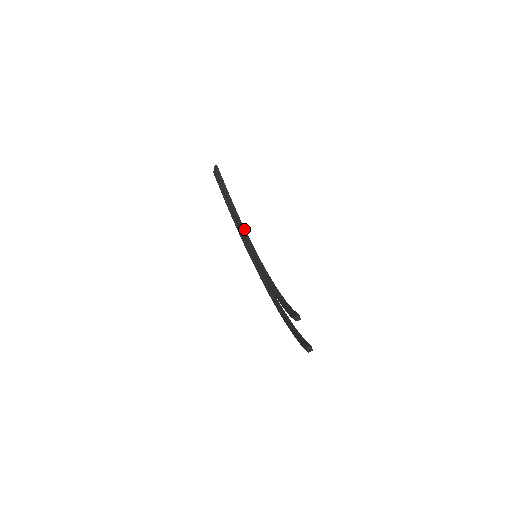
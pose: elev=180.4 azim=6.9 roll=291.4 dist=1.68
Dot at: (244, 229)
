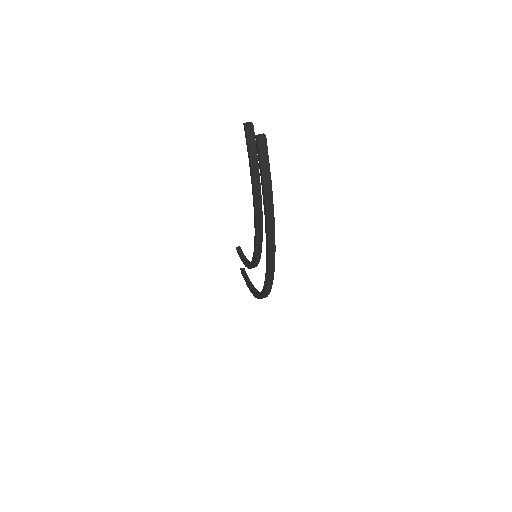
Dot at: occluded
